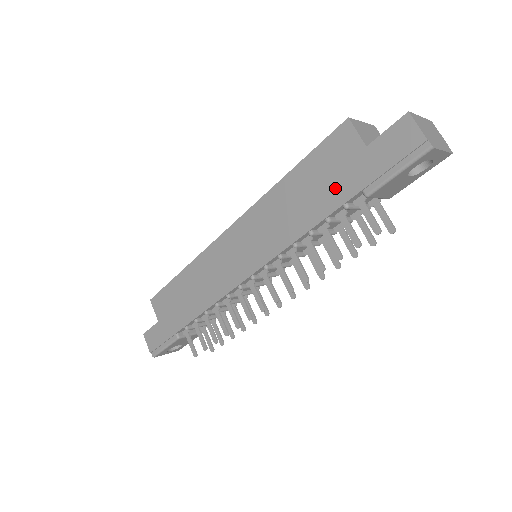
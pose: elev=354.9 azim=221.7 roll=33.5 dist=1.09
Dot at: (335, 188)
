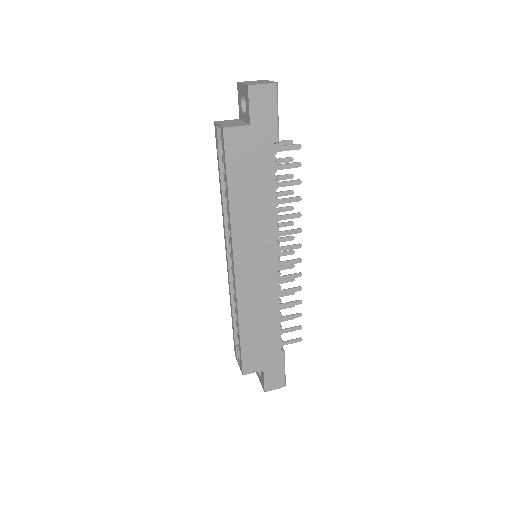
Dot at: (261, 161)
